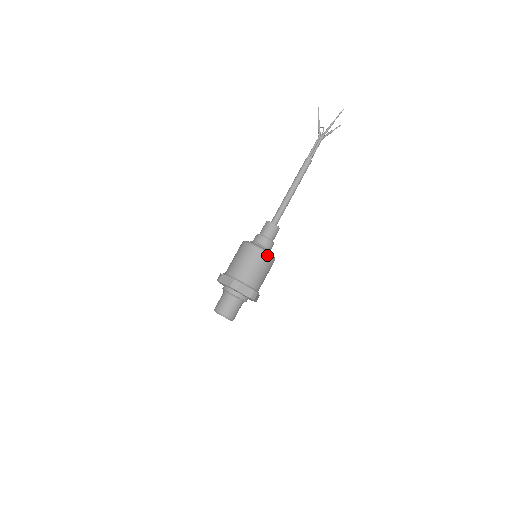
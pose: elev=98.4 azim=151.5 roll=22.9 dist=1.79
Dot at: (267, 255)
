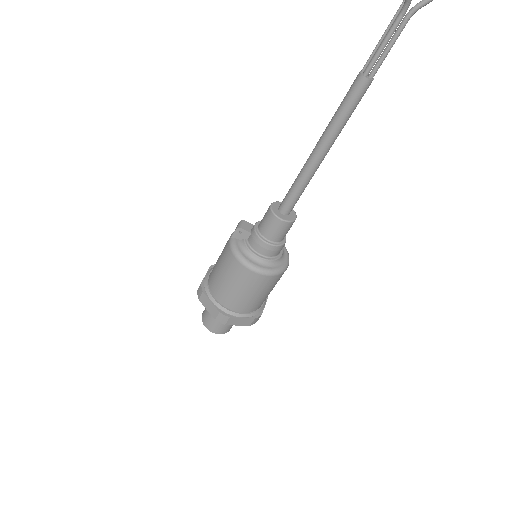
Dot at: (288, 263)
